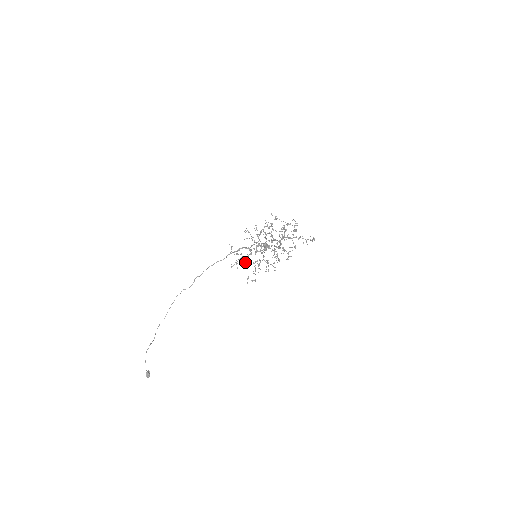
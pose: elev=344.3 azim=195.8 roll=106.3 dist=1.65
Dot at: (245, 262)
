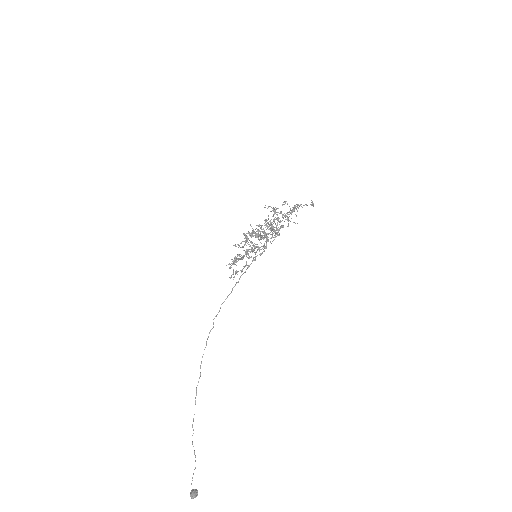
Dot at: (235, 260)
